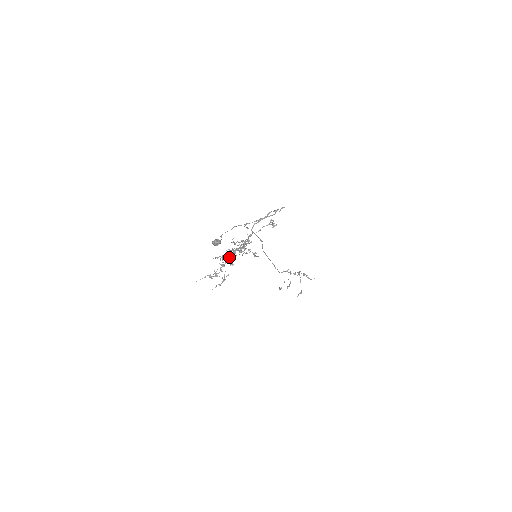
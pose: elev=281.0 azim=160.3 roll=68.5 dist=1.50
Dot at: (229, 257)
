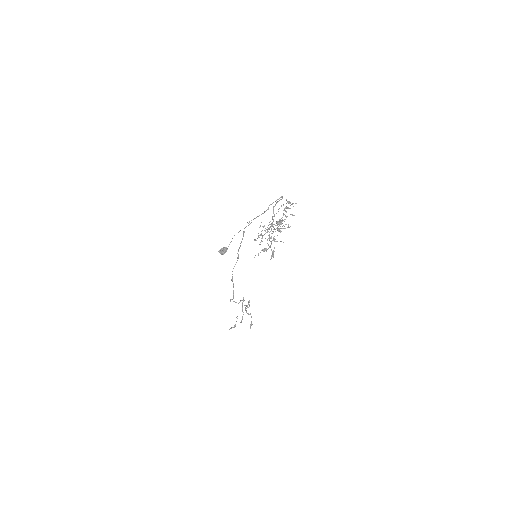
Dot at: occluded
